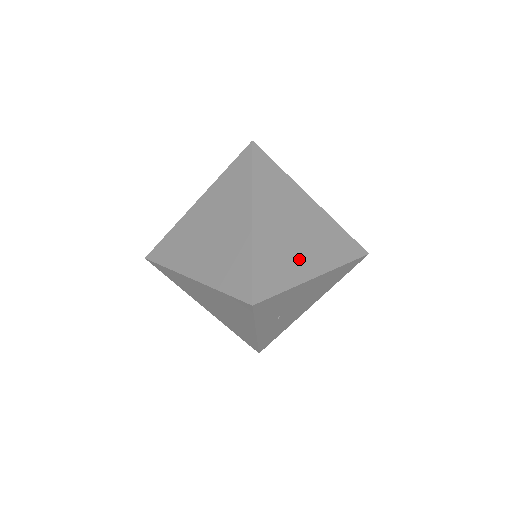
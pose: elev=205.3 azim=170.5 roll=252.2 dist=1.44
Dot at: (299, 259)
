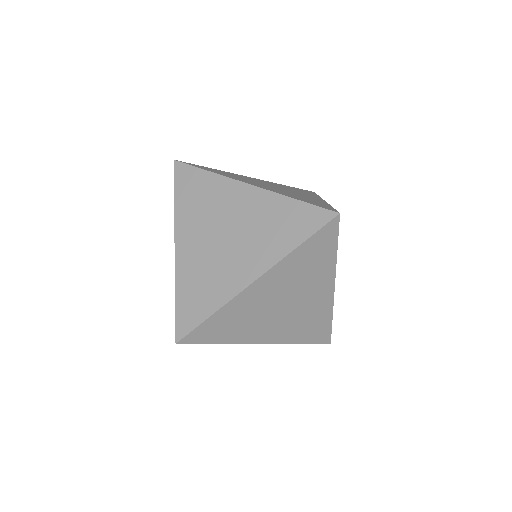
Dot at: (304, 196)
